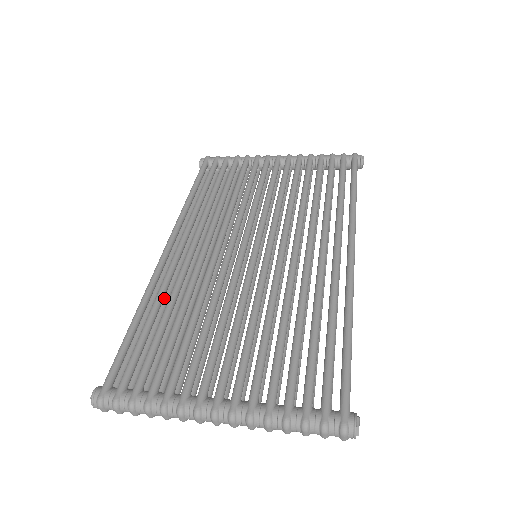
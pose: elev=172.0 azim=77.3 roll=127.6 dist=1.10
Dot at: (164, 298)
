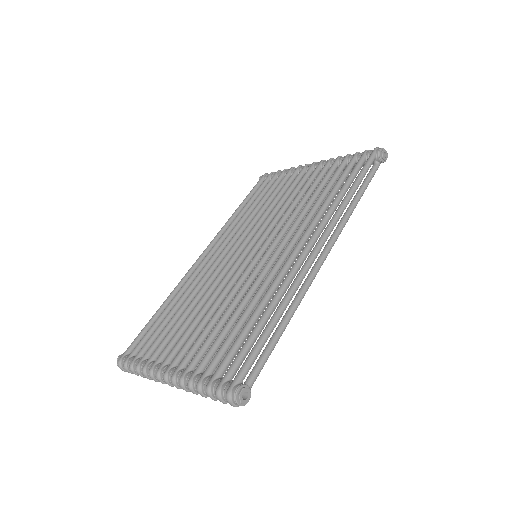
Dot at: occluded
